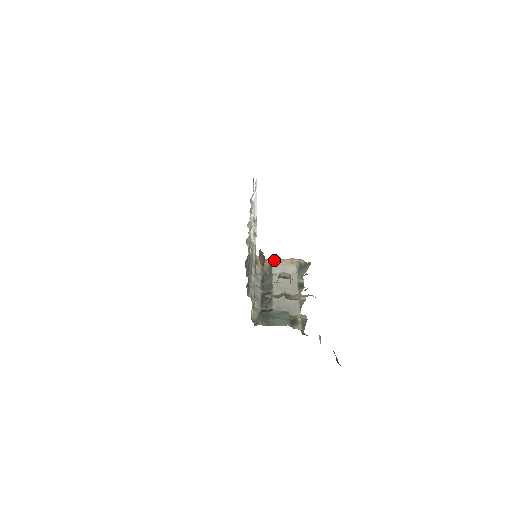
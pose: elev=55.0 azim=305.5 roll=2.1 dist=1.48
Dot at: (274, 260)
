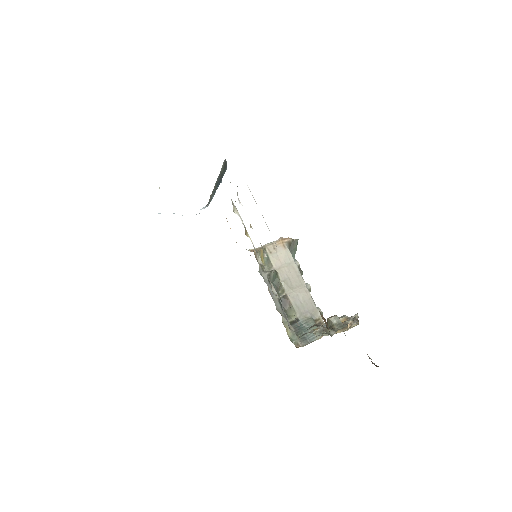
Dot at: (267, 248)
